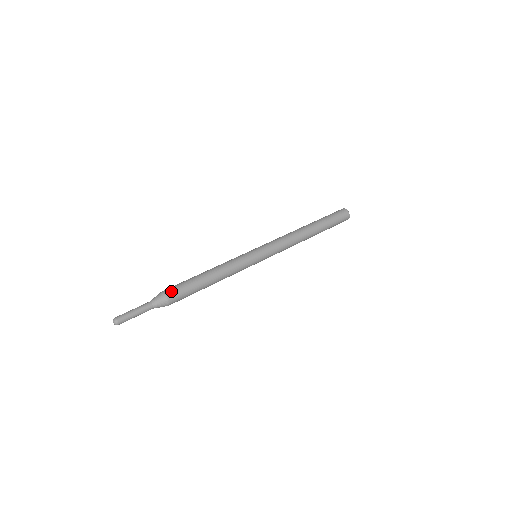
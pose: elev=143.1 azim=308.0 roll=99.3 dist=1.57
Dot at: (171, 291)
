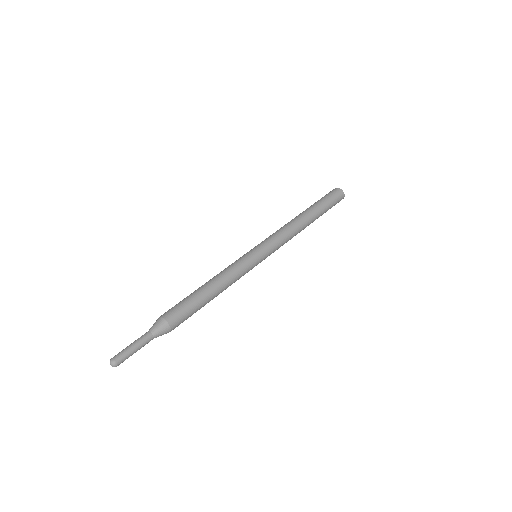
Dot at: (167, 312)
